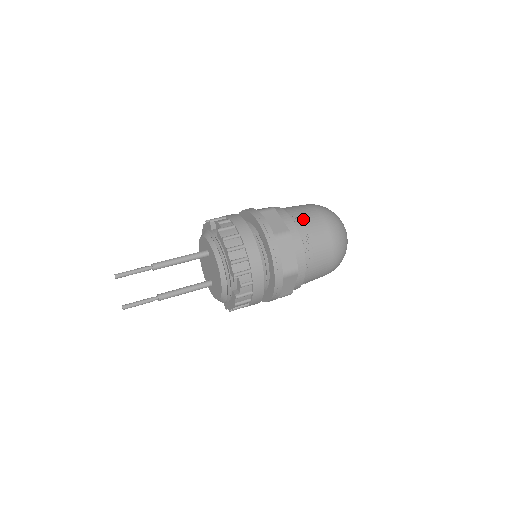
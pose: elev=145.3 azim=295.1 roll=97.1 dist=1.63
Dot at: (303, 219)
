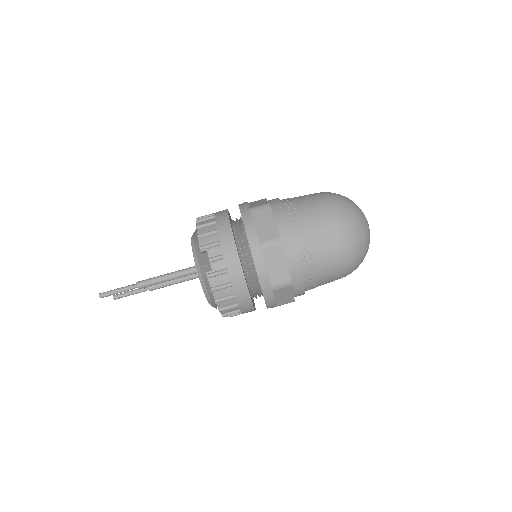
Dot at: (314, 256)
